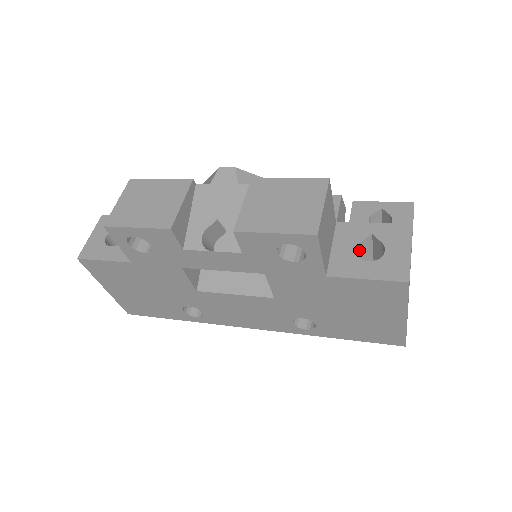
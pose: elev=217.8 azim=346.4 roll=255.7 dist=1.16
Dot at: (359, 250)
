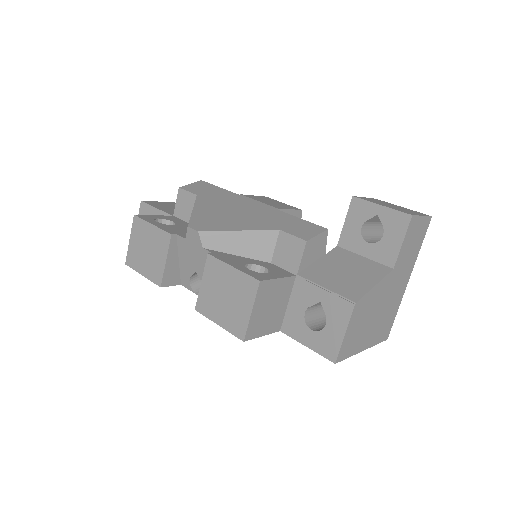
Dot at: (314, 306)
